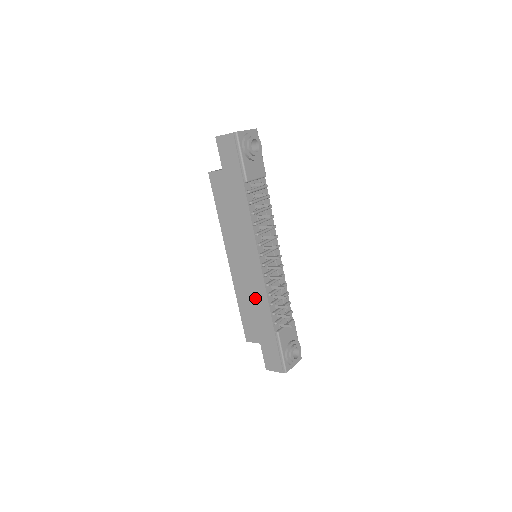
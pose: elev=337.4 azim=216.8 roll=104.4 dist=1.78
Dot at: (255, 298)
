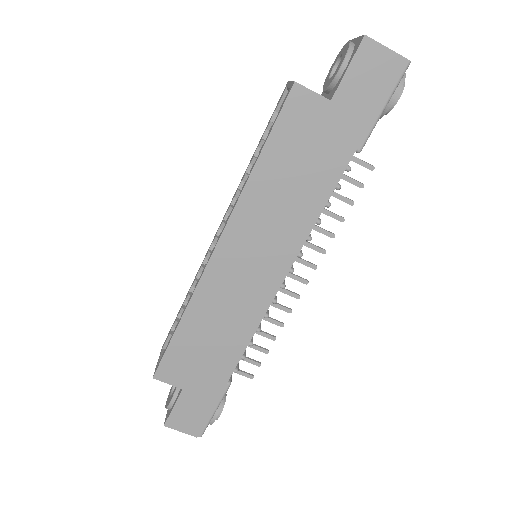
Dot at: (228, 325)
